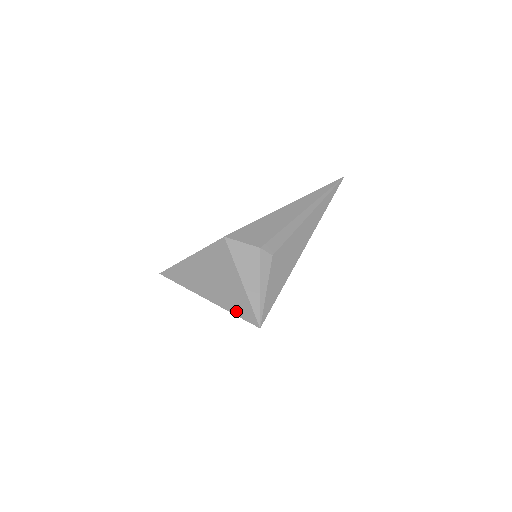
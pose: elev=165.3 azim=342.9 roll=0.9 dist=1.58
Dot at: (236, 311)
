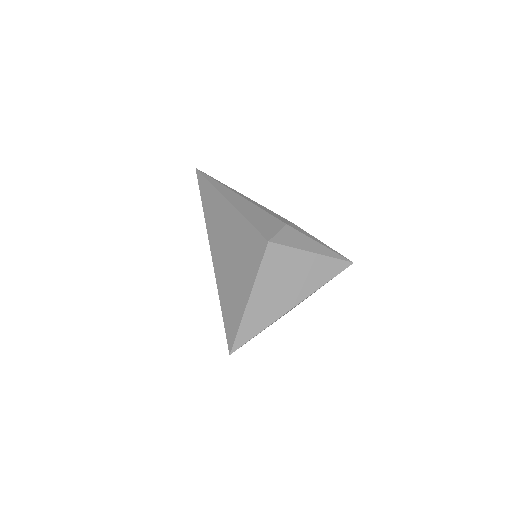
Dot at: (327, 278)
